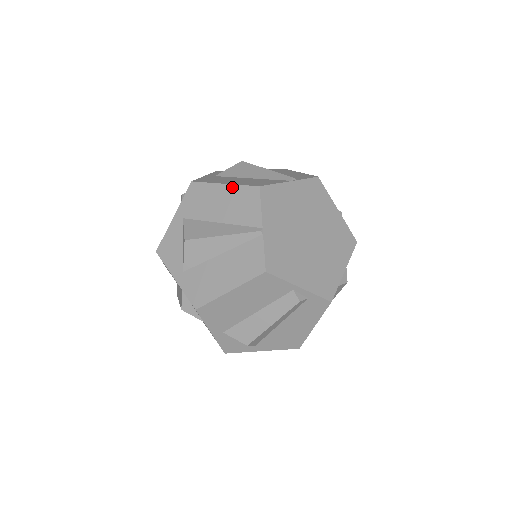
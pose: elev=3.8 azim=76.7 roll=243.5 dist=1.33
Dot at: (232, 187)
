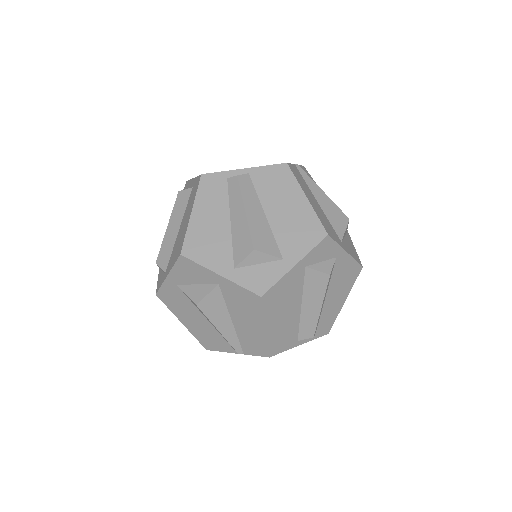
Dot at: (189, 329)
